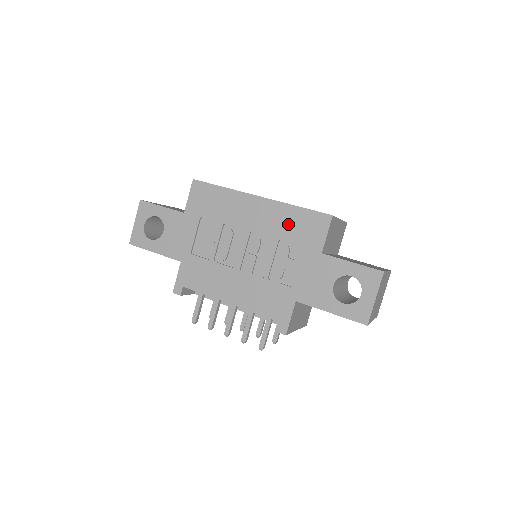
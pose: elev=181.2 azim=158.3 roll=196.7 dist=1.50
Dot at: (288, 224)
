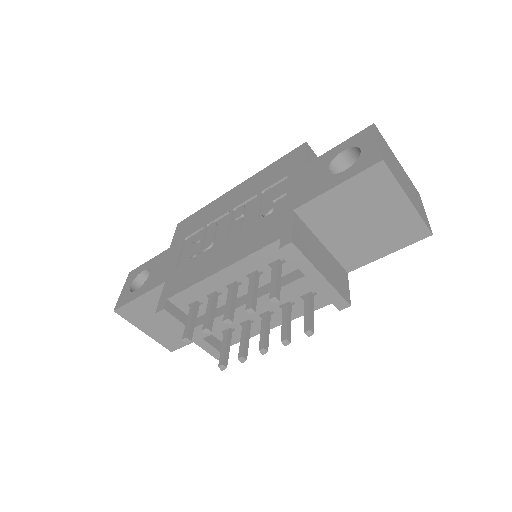
Dot at: (267, 177)
